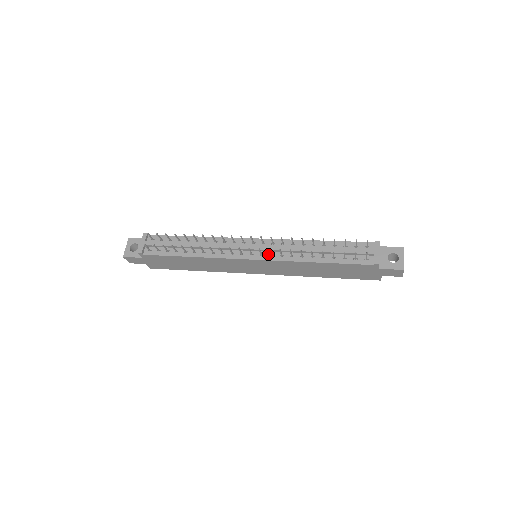
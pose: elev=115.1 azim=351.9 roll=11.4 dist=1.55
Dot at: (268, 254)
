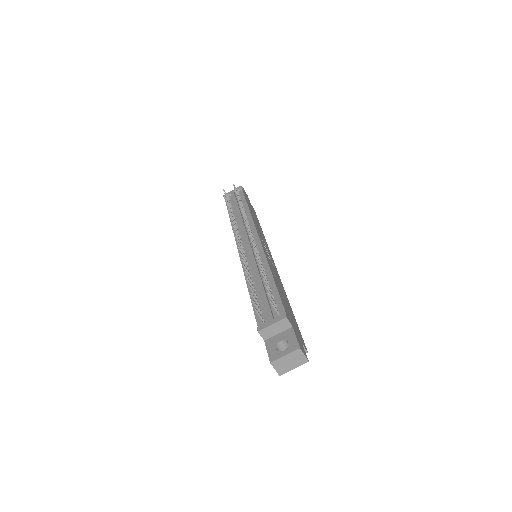
Dot at: (246, 255)
